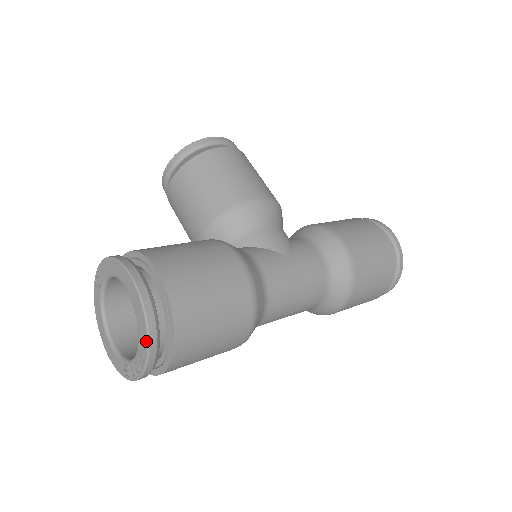
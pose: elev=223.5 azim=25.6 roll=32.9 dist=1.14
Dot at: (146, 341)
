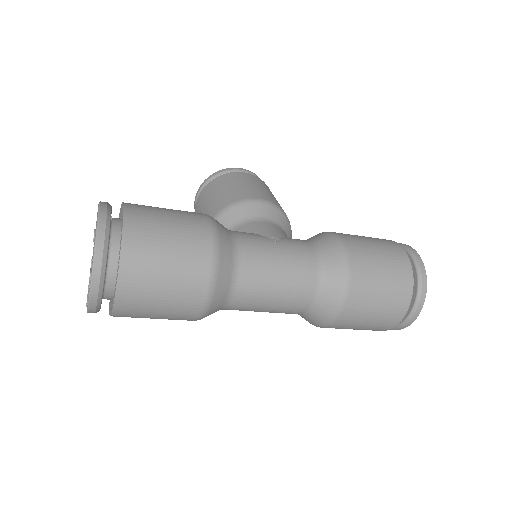
Dot at: occluded
